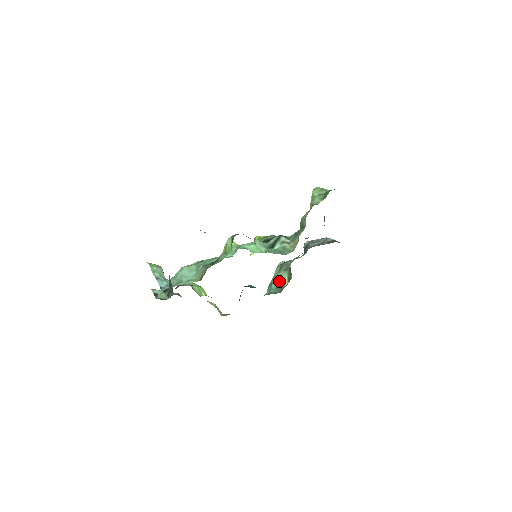
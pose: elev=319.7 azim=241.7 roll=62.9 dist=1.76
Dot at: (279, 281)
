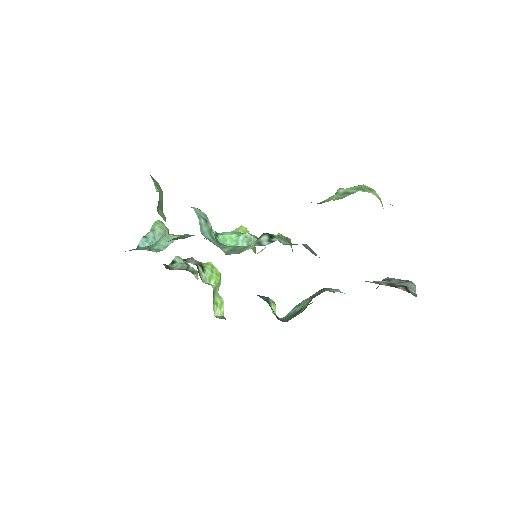
Dot at: (300, 308)
